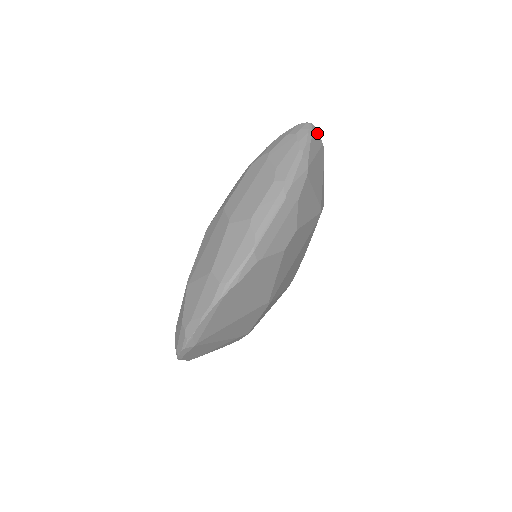
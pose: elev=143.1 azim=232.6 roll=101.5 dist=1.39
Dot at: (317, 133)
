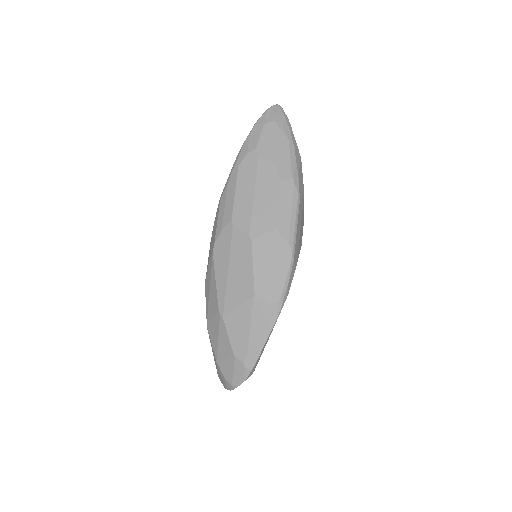
Dot at: occluded
